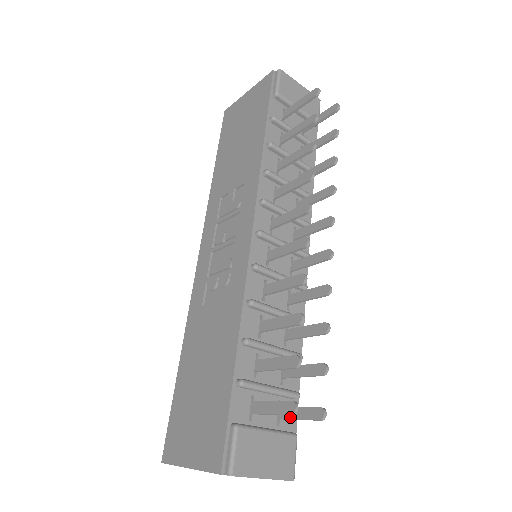
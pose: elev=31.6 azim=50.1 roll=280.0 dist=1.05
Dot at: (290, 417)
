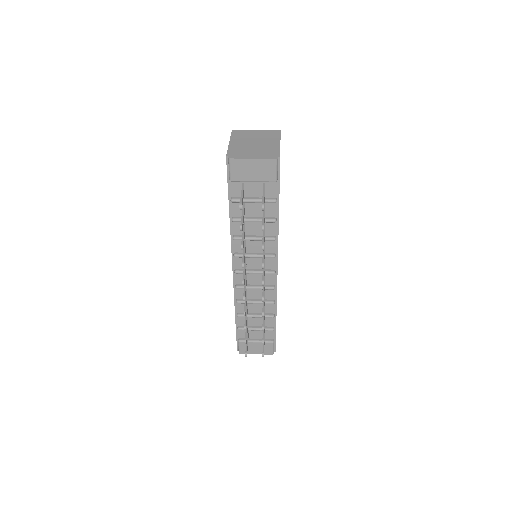
Dot at: occluded
